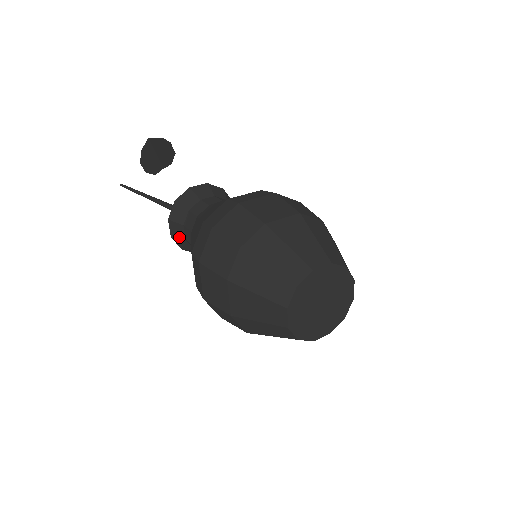
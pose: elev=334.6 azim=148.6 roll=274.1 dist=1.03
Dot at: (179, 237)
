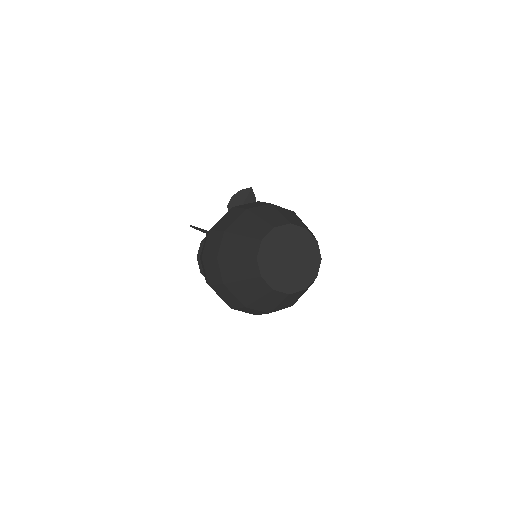
Dot at: occluded
